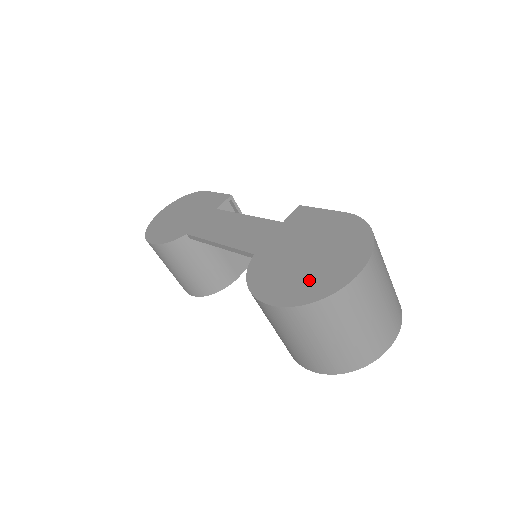
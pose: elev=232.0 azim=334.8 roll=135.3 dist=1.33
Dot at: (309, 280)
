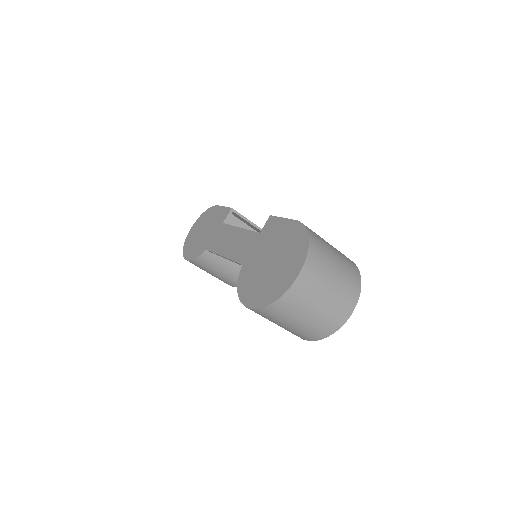
Dot at: (270, 285)
